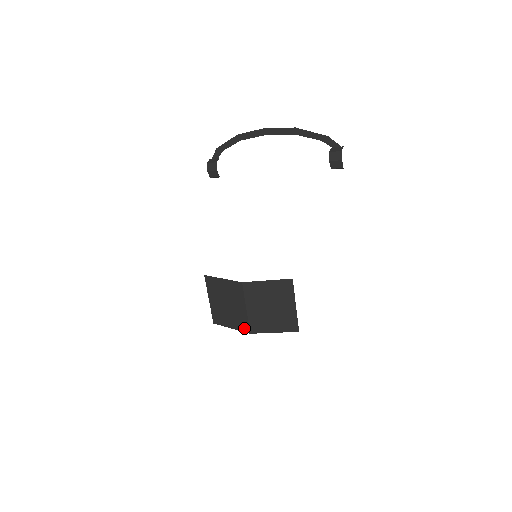
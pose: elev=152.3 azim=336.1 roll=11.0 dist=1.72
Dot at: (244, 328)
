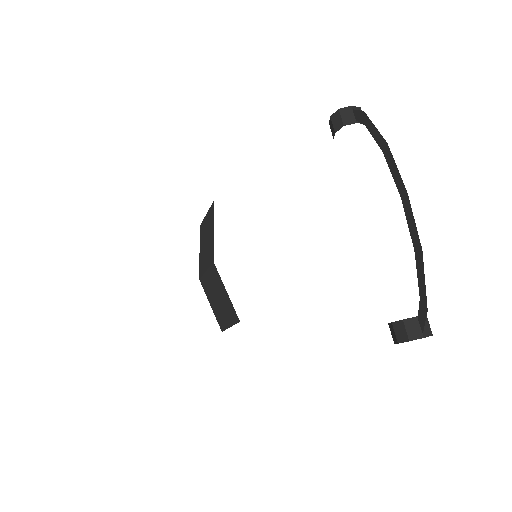
Dot at: (200, 270)
